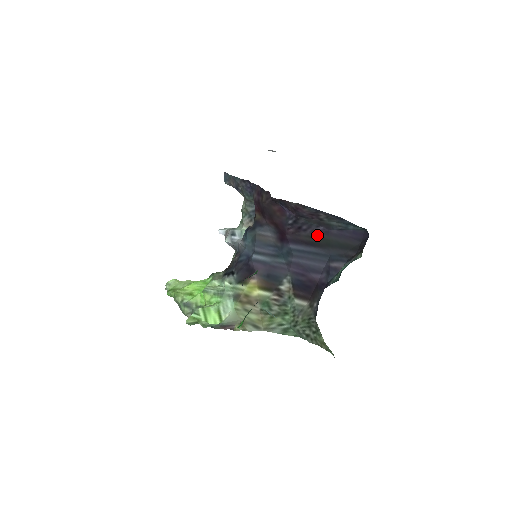
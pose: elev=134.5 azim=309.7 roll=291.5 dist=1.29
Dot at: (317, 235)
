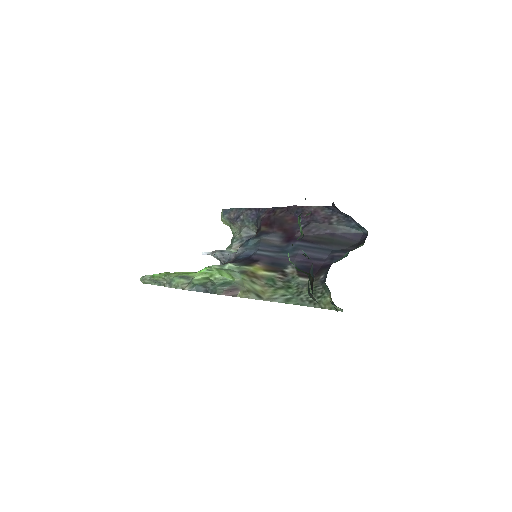
Dot at: (323, 236)
